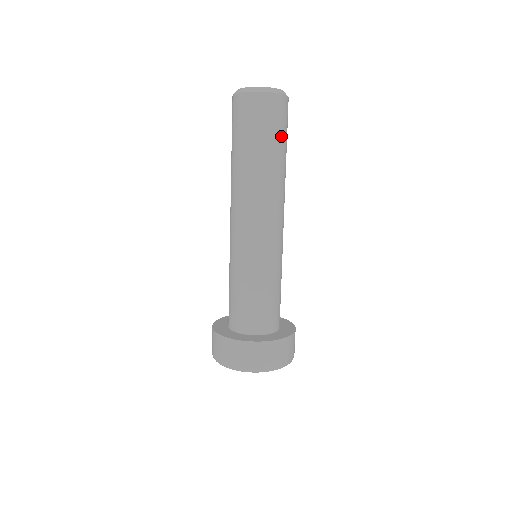
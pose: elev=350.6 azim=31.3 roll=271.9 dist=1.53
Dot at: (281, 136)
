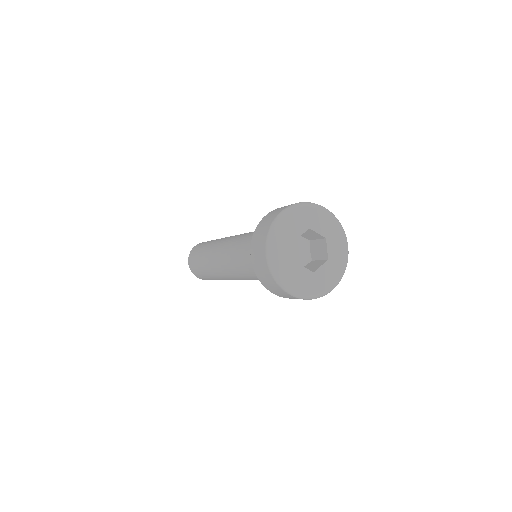
Dot at: occluded
